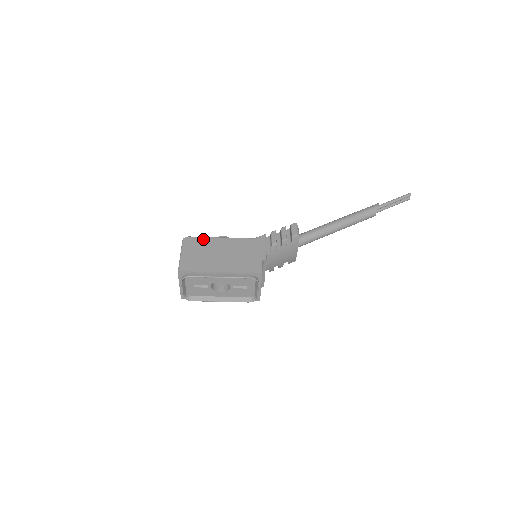
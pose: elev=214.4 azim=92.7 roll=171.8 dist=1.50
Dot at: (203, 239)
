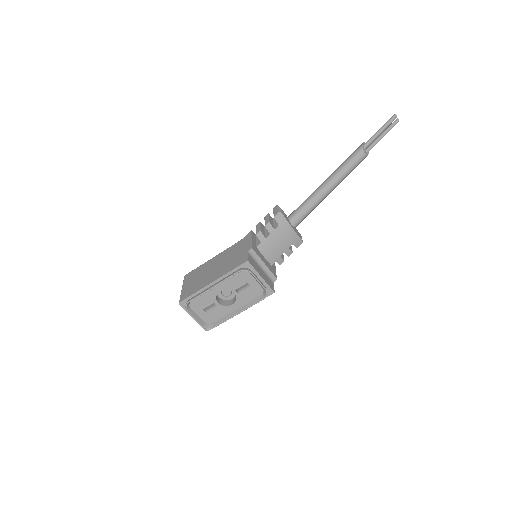
Dot at: (199, 267)
